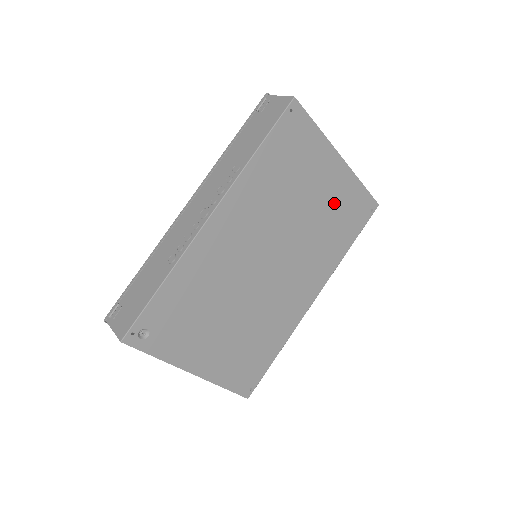
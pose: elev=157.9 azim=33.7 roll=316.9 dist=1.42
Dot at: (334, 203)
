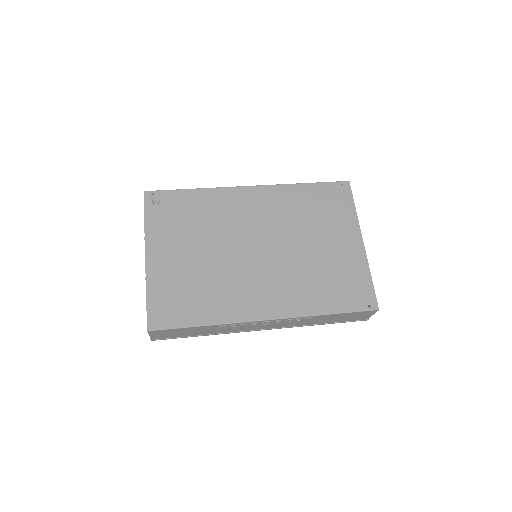
Dot at: (337, 264)
